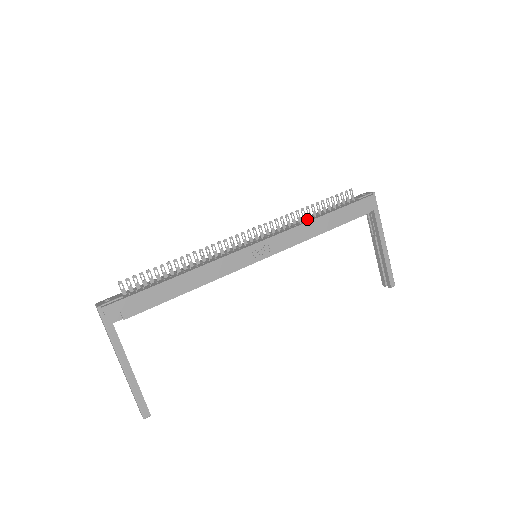
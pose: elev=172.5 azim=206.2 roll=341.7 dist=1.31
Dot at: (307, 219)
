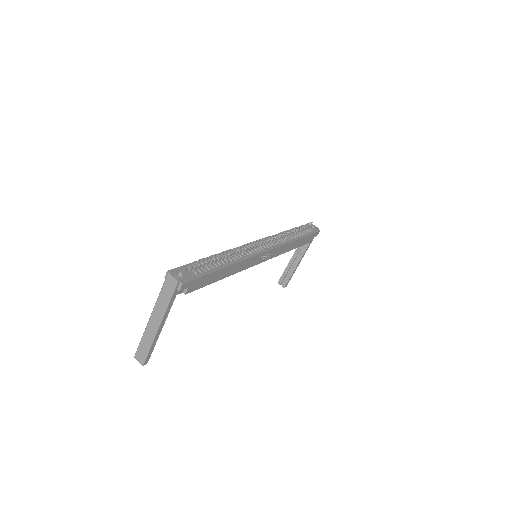
Dot at: (288, 237)
